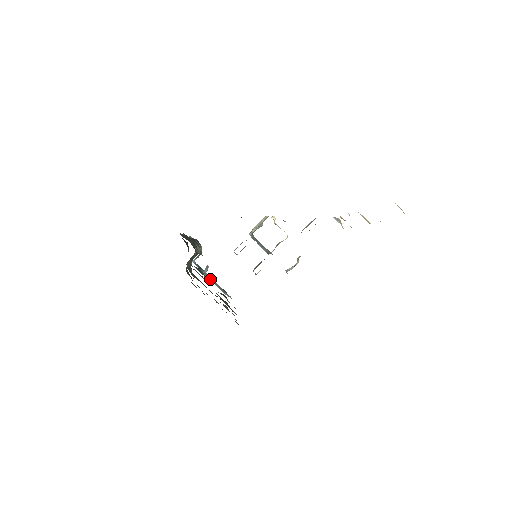
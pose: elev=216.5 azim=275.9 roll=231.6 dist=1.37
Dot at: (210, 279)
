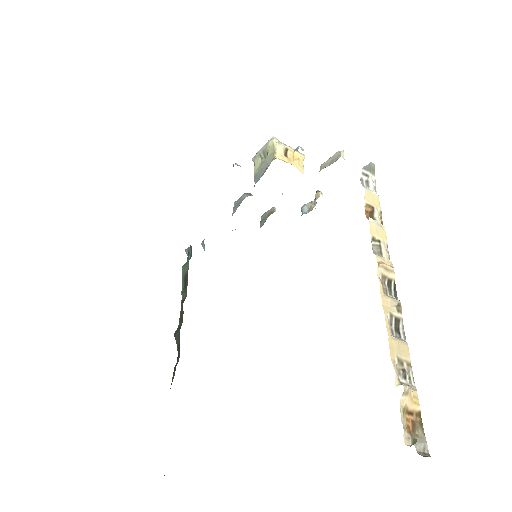
Dot at: occluded
